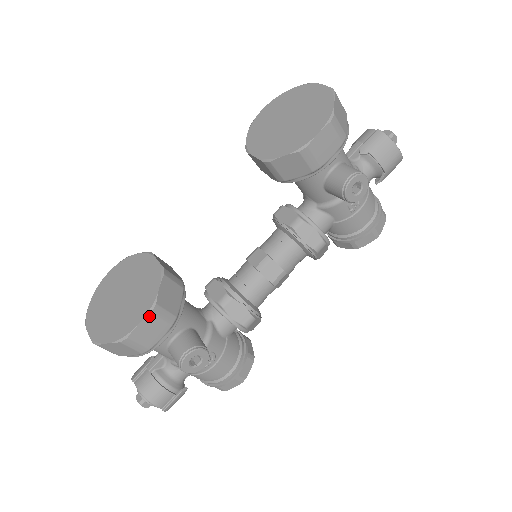
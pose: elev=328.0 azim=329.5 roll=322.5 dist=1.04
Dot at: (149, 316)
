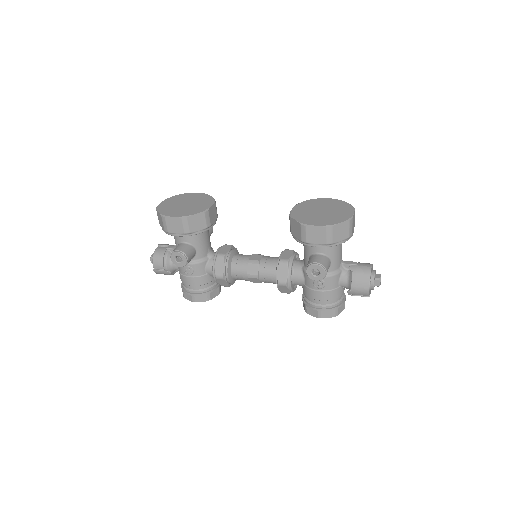
Dot at: (180, 218)
